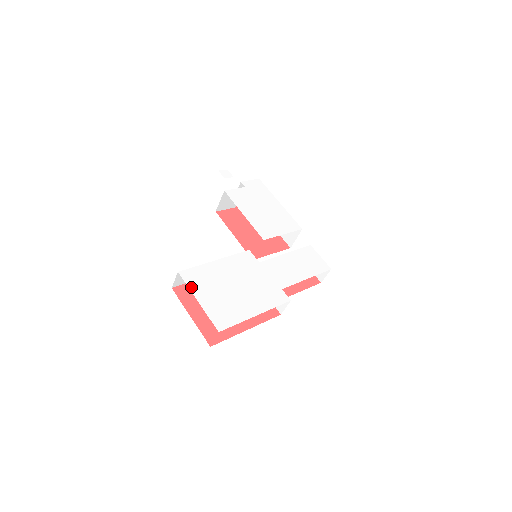
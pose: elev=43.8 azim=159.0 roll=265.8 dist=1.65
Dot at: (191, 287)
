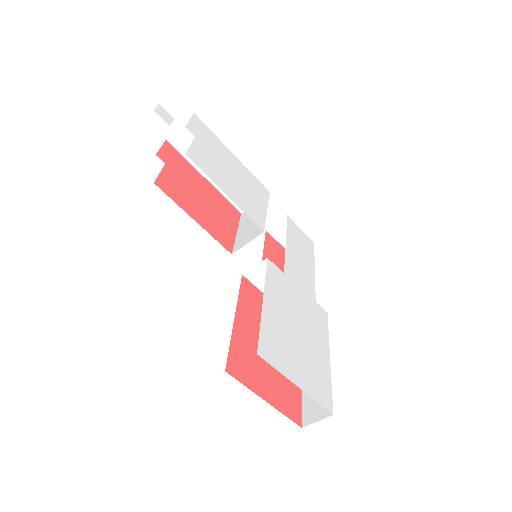
Dot at: (280, 369)
